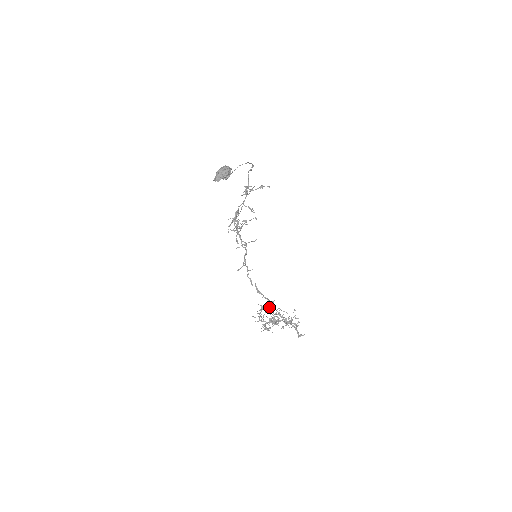
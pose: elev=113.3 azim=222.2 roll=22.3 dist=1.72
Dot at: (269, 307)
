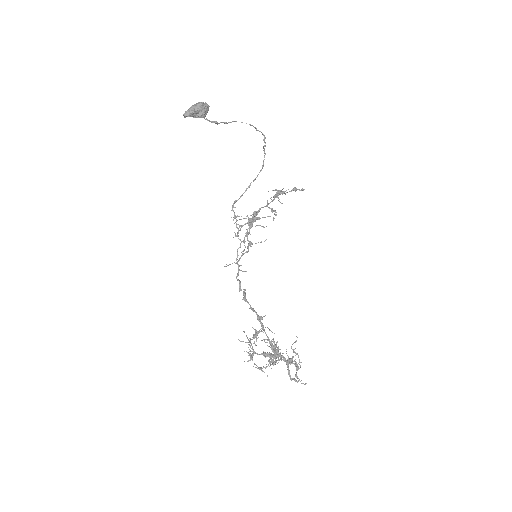
Dot at: (273, 341)
